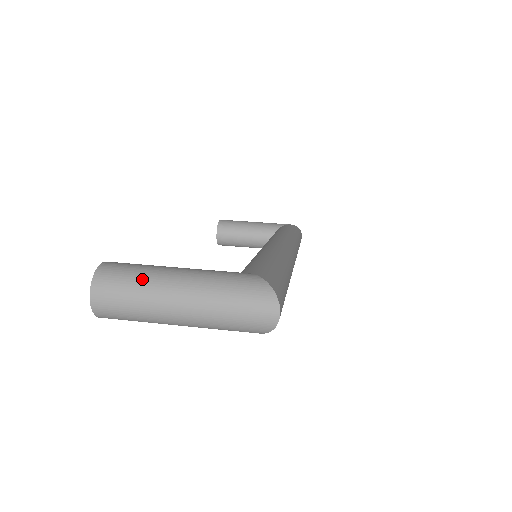
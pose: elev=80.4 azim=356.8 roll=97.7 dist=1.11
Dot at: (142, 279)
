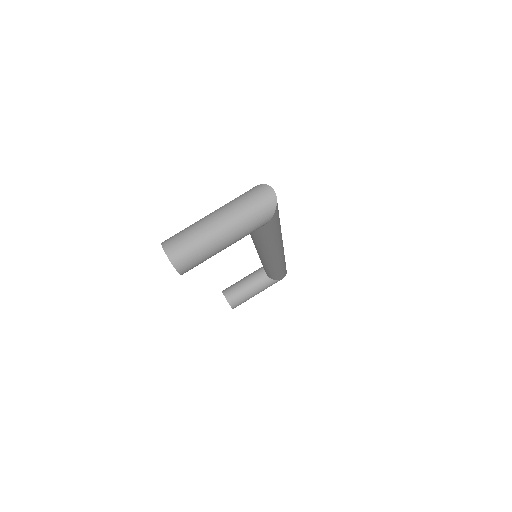
Dot at: (190, 228)
